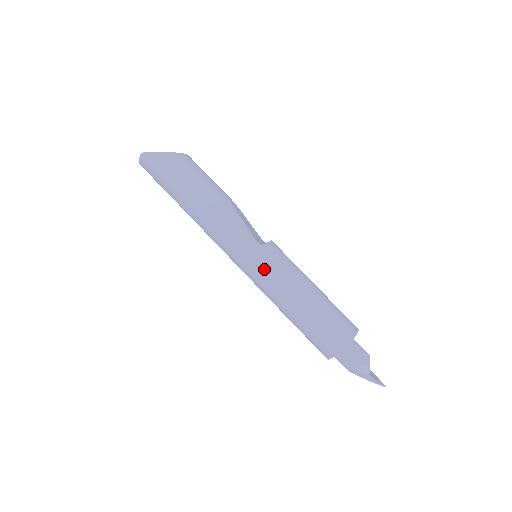
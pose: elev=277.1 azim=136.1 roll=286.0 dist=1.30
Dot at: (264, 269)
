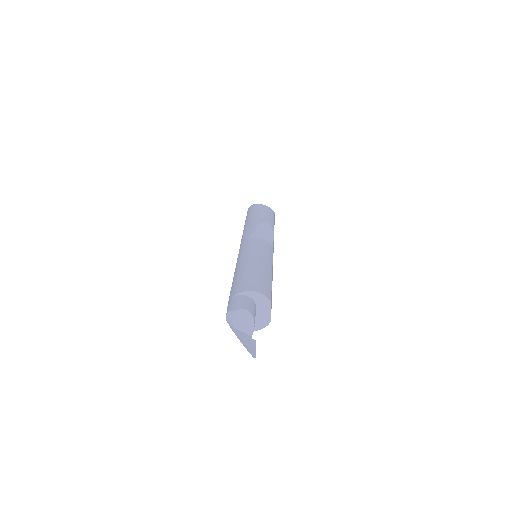
Dot at: occluded
